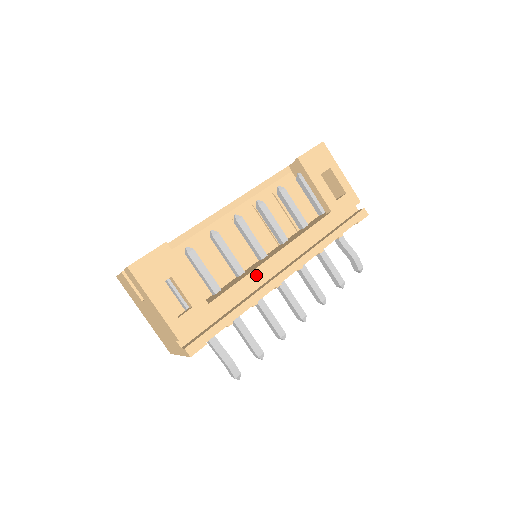
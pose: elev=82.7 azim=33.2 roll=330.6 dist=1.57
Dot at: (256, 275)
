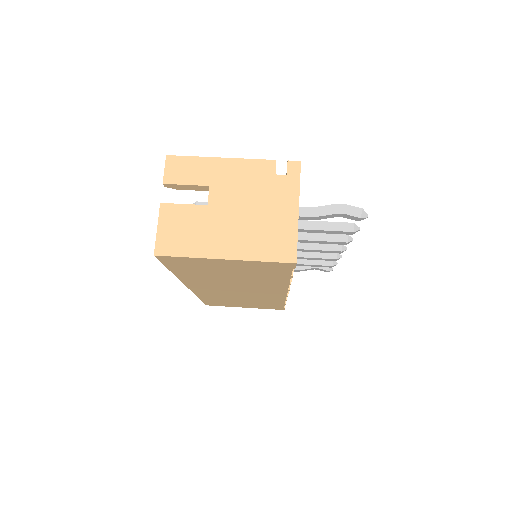
Dot at: occluded
